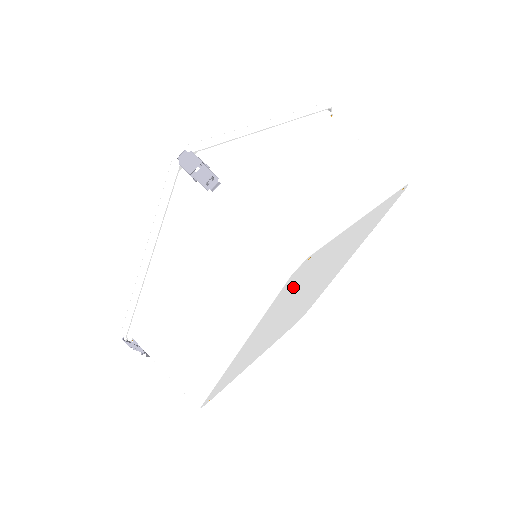
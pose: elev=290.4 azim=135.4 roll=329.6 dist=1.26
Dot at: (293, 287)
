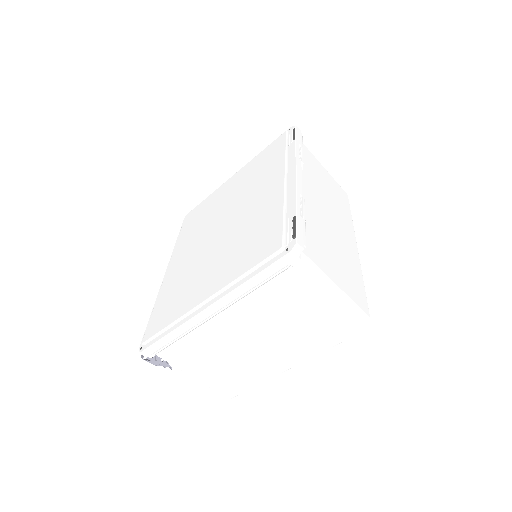
Dot at: occluded
